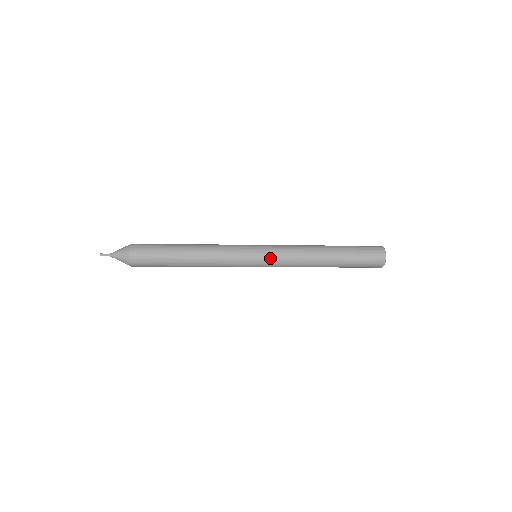
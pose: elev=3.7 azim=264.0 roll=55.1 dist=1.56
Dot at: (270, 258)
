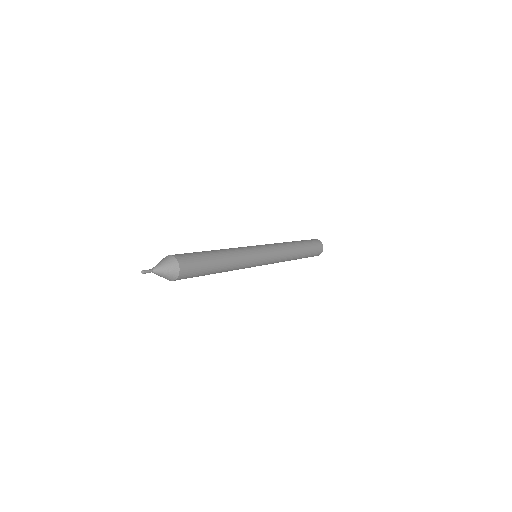
Dot at: (270, 261)
